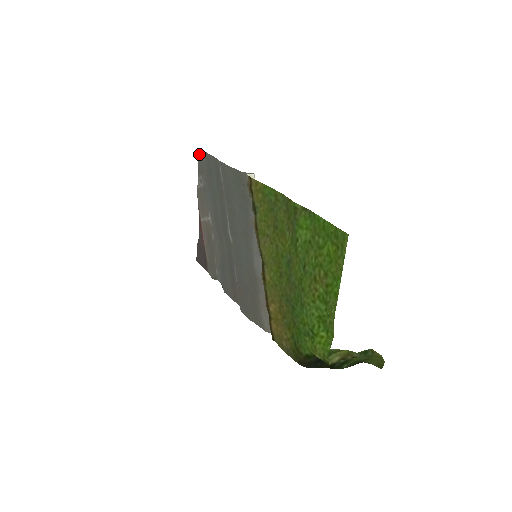
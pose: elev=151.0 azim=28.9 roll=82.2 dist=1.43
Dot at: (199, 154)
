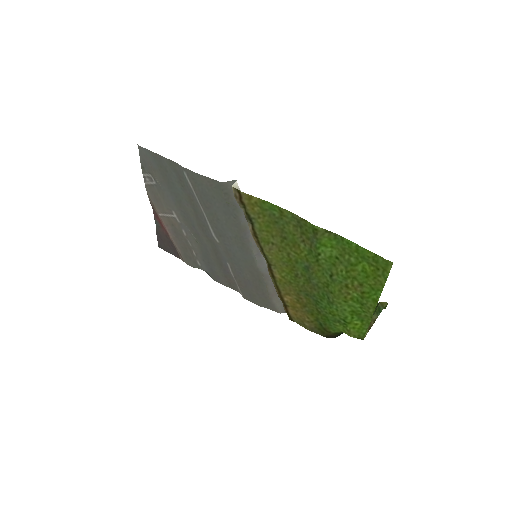
Dot at: (139, 151)
